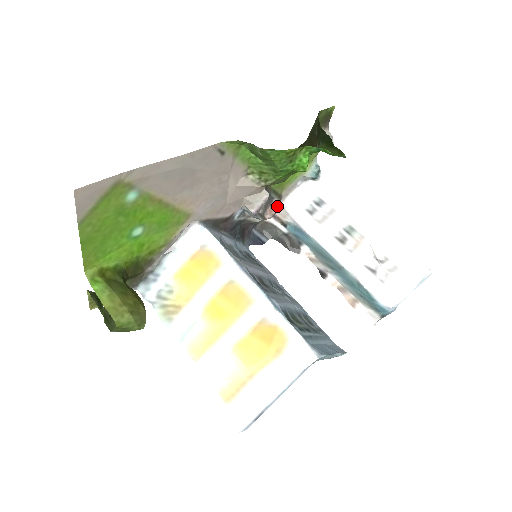
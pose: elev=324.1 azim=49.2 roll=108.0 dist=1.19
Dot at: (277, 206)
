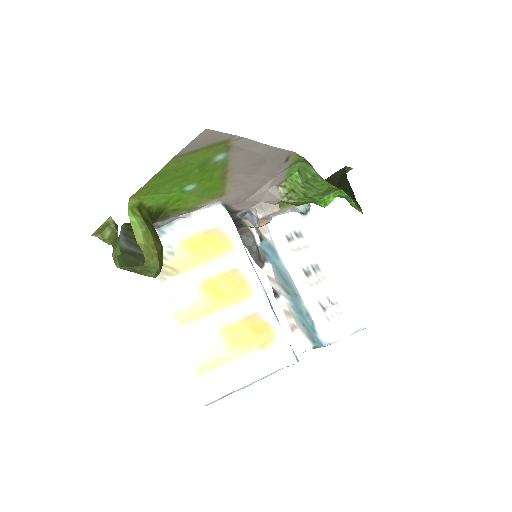
Dot at: (268, 221)
